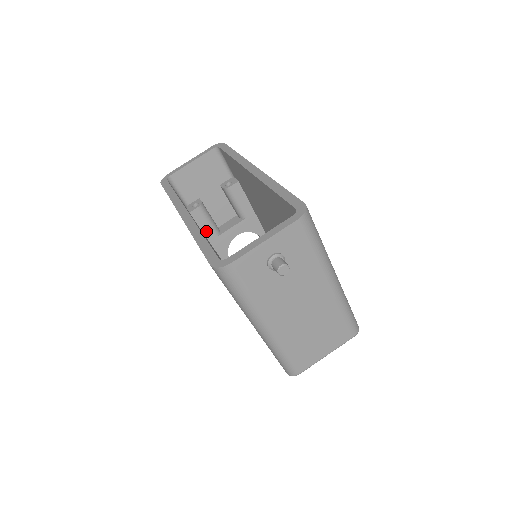
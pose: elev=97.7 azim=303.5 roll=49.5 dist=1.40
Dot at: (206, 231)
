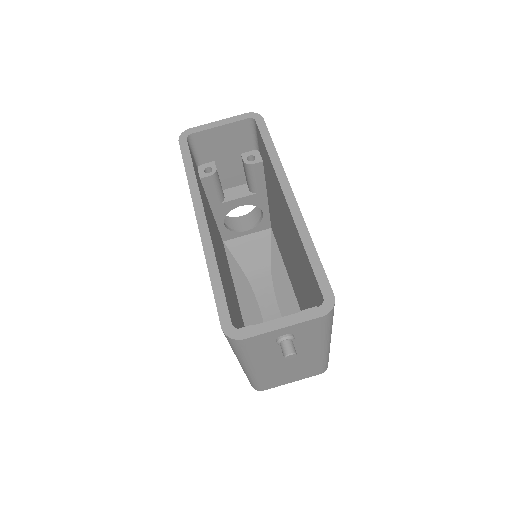
Dot at: (211, 197)
